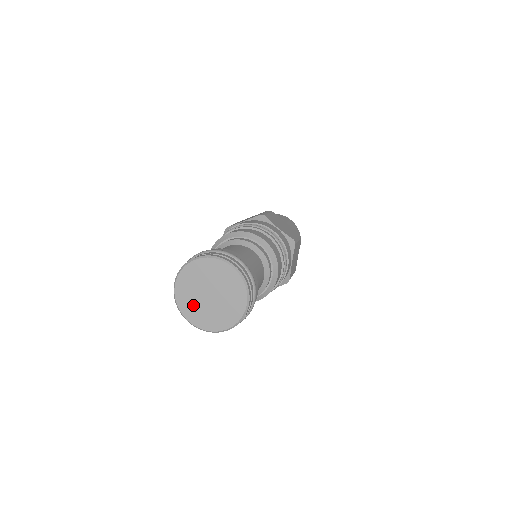
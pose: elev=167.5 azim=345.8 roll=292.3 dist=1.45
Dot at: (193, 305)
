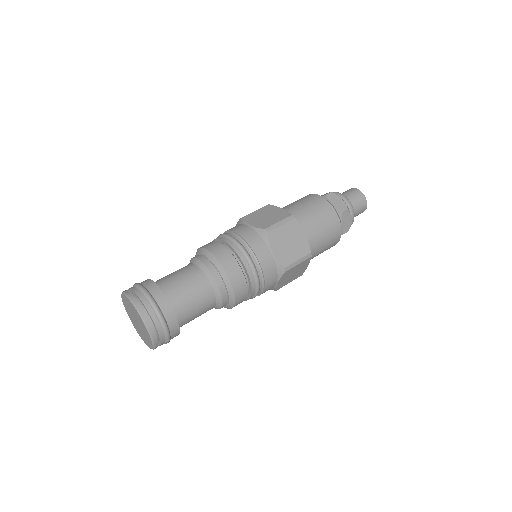
Dot at: (131, 316)
